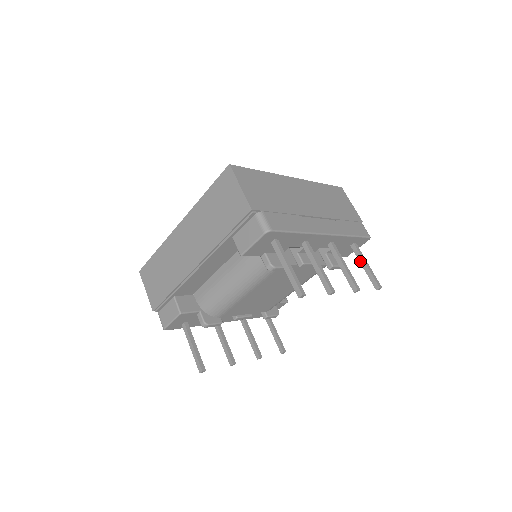
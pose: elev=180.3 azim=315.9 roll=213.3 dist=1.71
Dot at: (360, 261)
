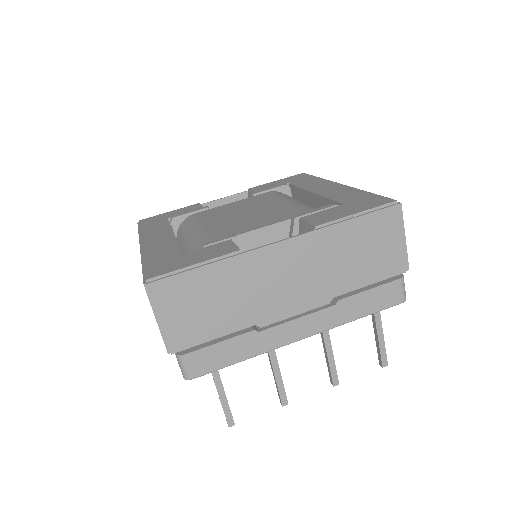
Dot at: (373, 327)
